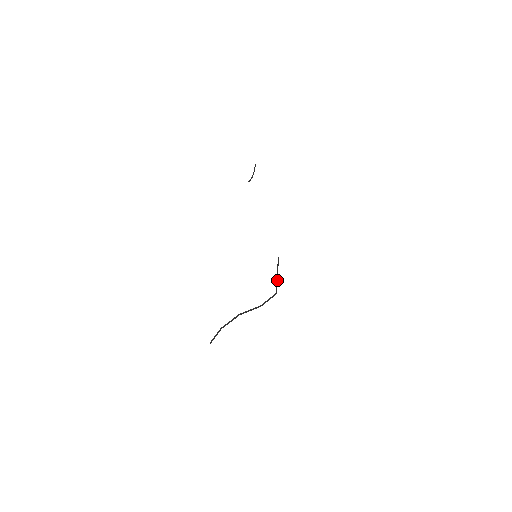
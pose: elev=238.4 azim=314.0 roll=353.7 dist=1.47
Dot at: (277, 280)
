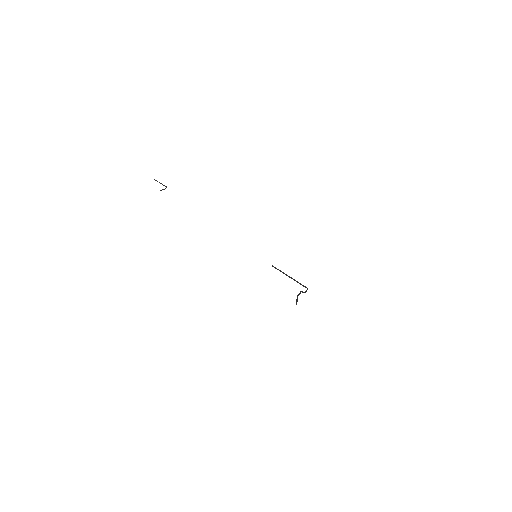
Dot at: occluded
